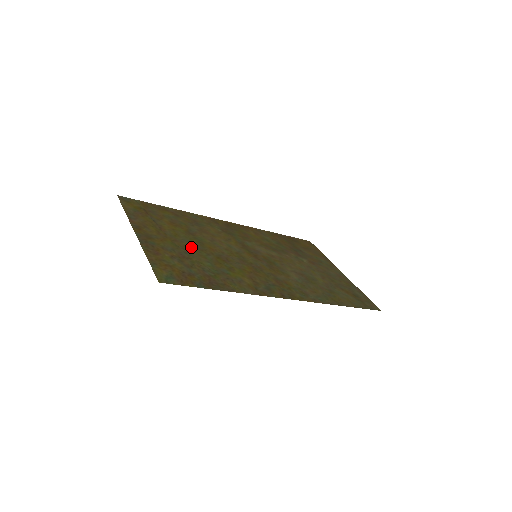
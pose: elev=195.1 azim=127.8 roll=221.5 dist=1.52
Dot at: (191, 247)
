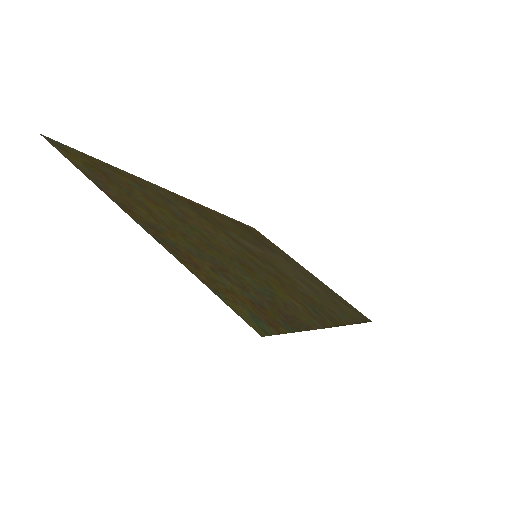
Dot at: (207, 247)
